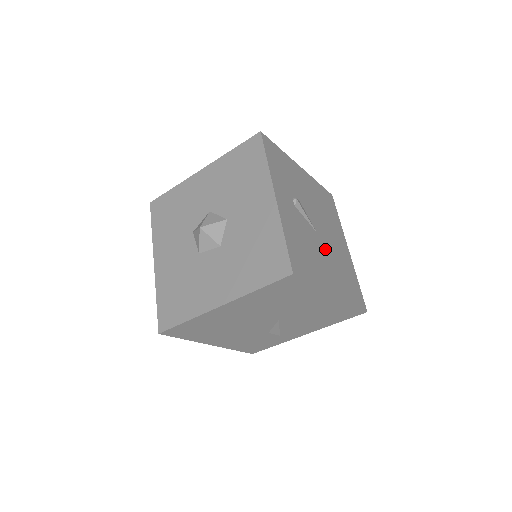
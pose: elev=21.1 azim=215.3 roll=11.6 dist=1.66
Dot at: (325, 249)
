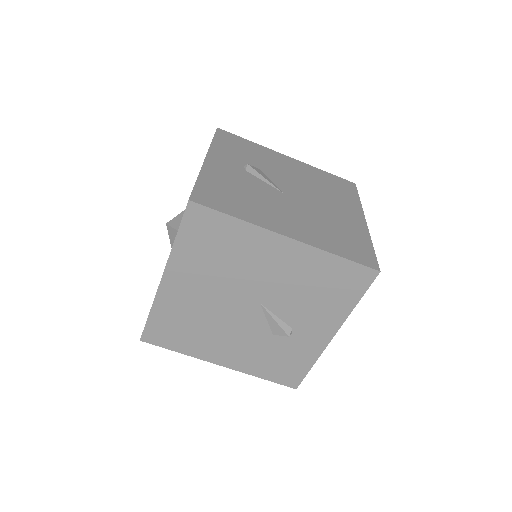
Dot at: (295, 206)
